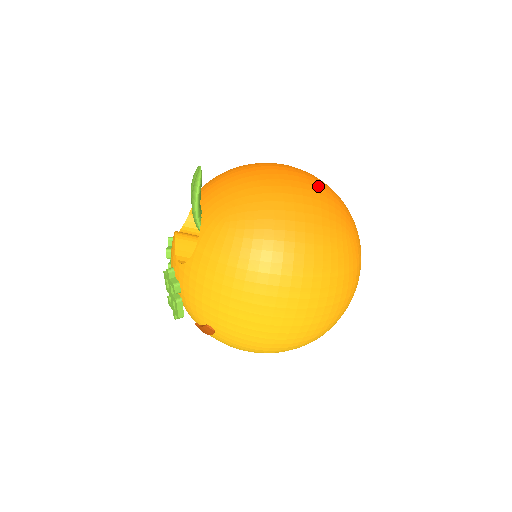
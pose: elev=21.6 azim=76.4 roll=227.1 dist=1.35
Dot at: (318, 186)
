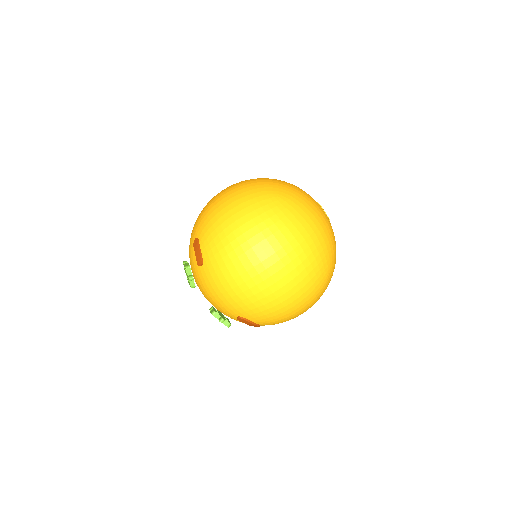
Dot at: occluded
